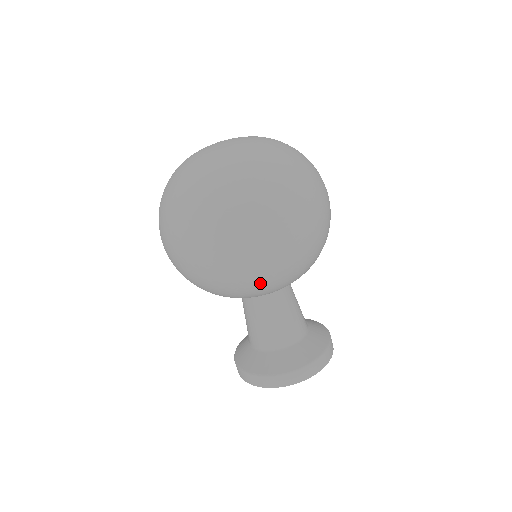
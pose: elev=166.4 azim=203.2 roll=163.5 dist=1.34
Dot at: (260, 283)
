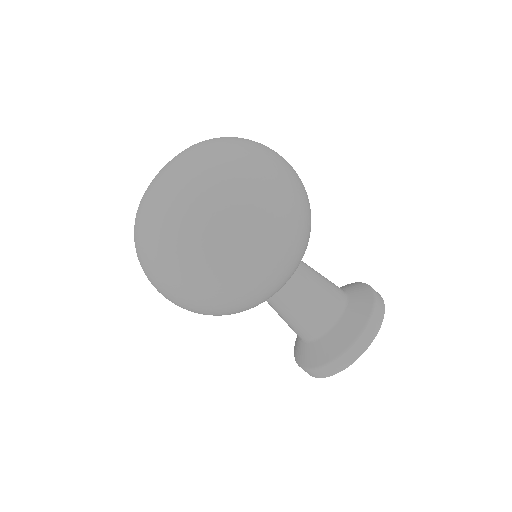
Dot at: occluded
